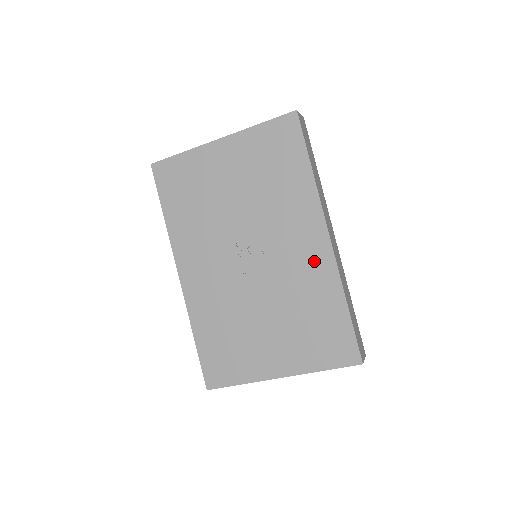
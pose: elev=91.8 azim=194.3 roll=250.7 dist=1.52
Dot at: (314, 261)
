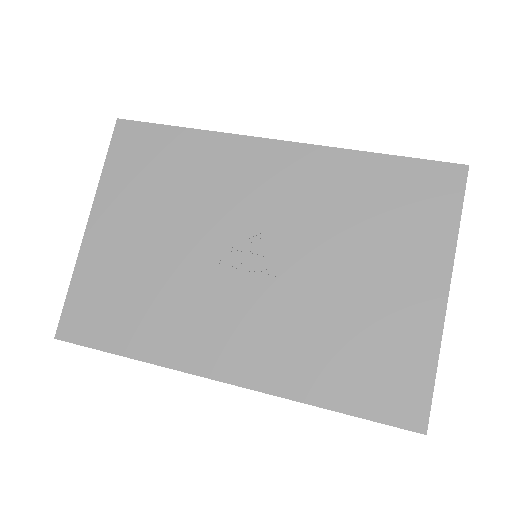
Dot at: (300, 172)
